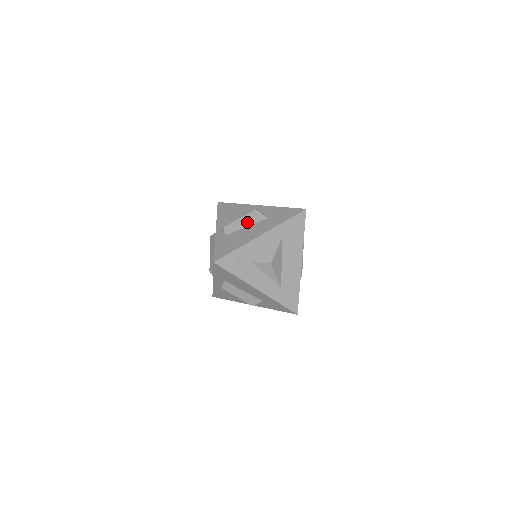
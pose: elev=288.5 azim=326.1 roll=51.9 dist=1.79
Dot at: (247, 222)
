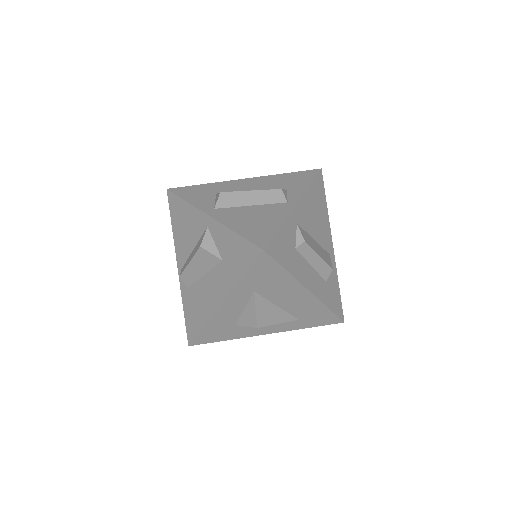
Dot at: (200, 268)
